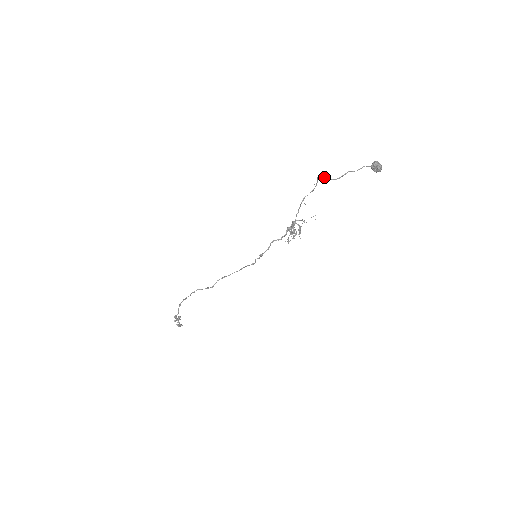
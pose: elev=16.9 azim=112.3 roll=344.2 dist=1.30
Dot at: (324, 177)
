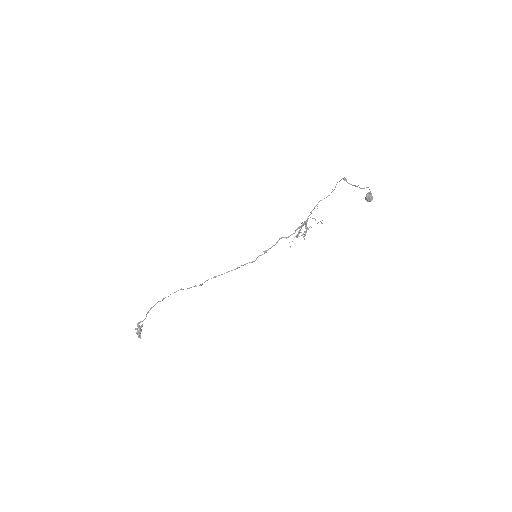
Dot at: occluded
